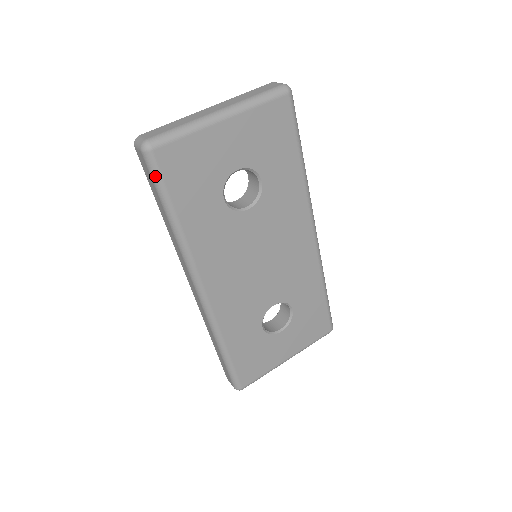
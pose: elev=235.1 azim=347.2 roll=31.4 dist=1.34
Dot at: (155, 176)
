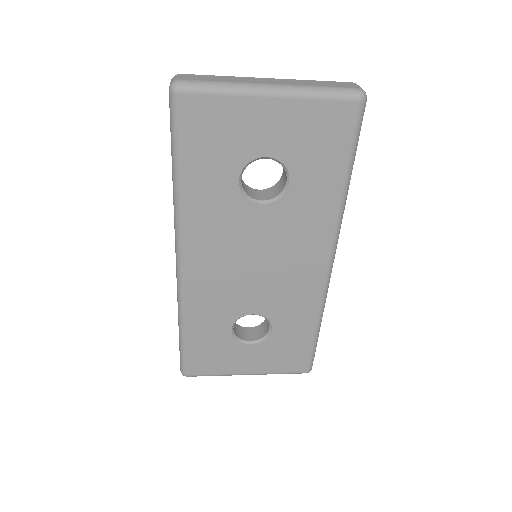
Dot at: (173, 121)
